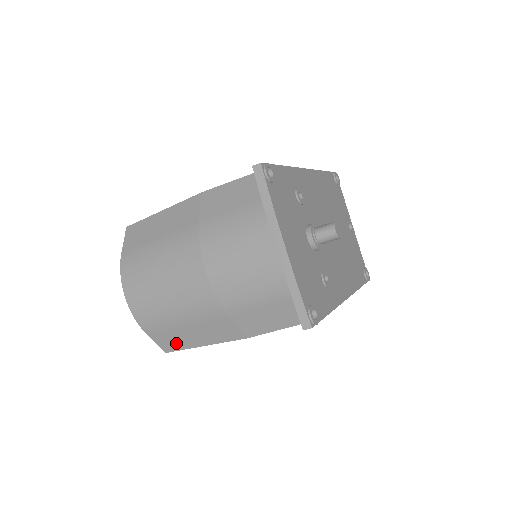
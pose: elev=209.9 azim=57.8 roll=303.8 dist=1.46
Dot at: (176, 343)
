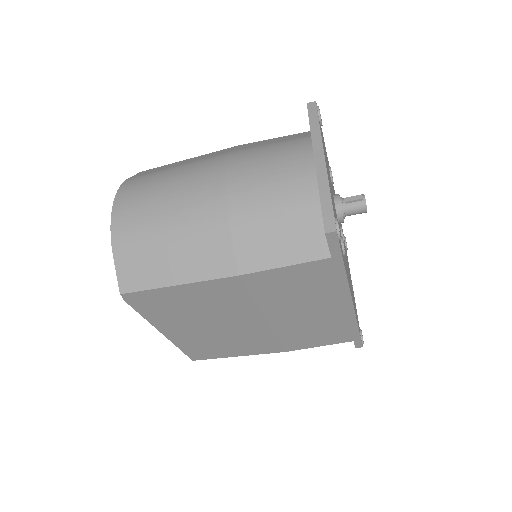
Dot at: (143, 276)
